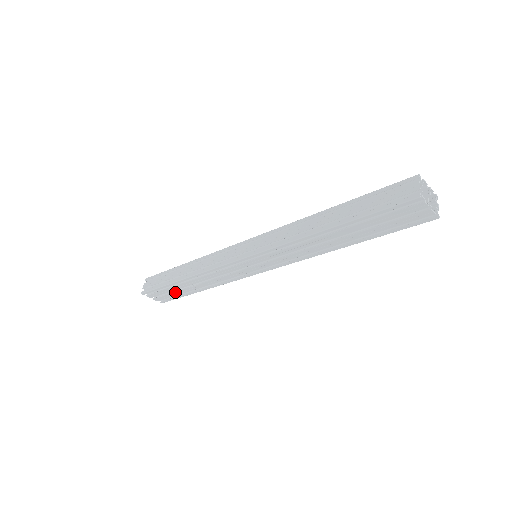
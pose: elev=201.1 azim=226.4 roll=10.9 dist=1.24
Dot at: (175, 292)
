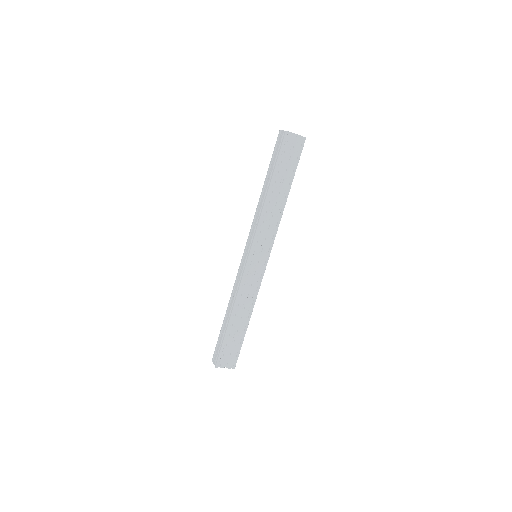
Dot at: (235, 341)
